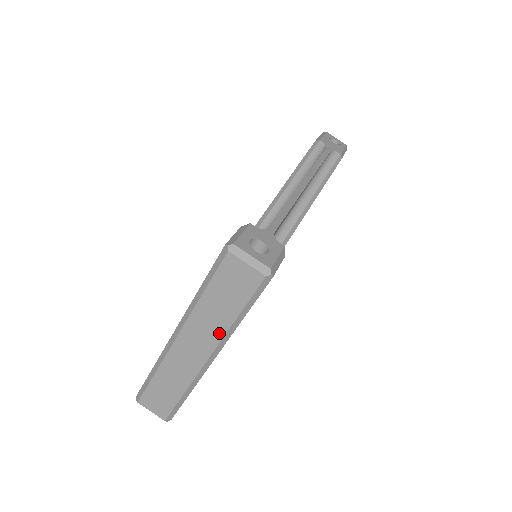
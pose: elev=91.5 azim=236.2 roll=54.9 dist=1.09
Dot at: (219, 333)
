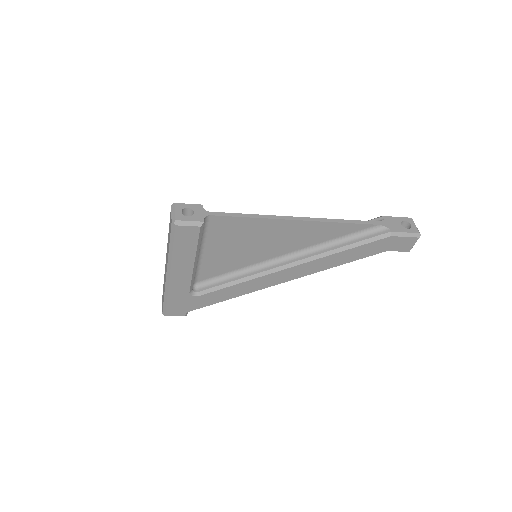
Dot at: (168, 256)
